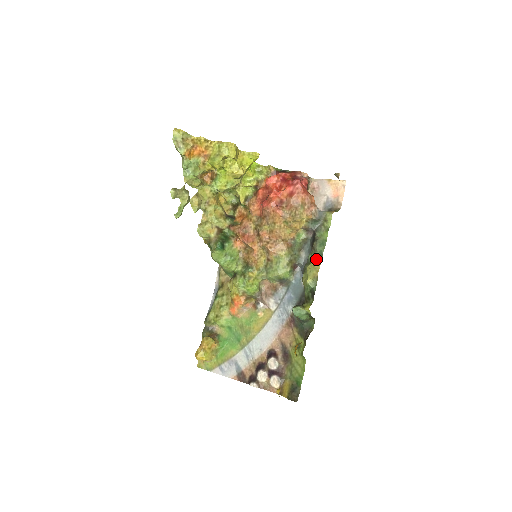
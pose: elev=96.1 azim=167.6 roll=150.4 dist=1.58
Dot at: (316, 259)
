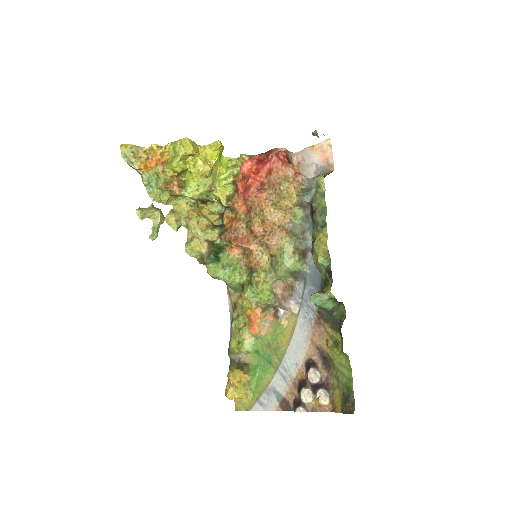
Dot at: (320, 232)
